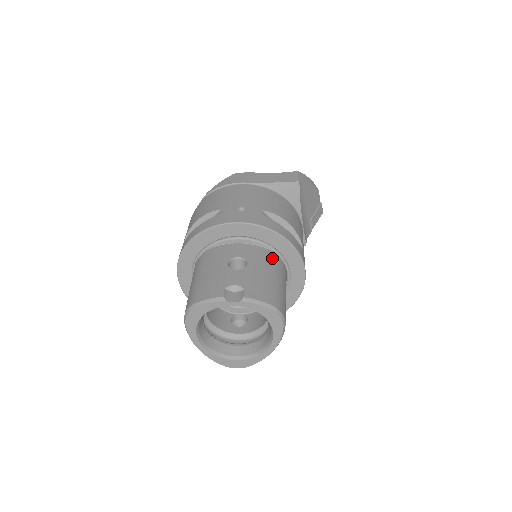
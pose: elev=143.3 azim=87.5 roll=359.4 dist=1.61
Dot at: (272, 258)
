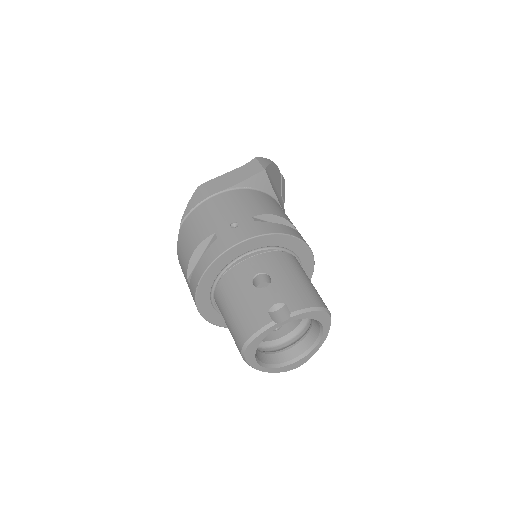
Dot at: (285, 258)
